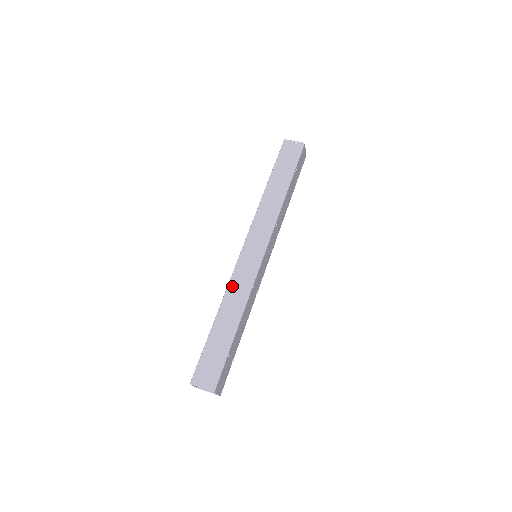
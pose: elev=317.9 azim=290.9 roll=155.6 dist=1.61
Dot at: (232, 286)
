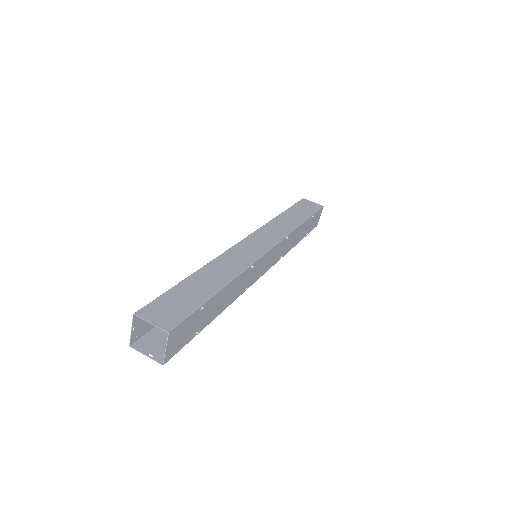
Dot at: (226, 256)
